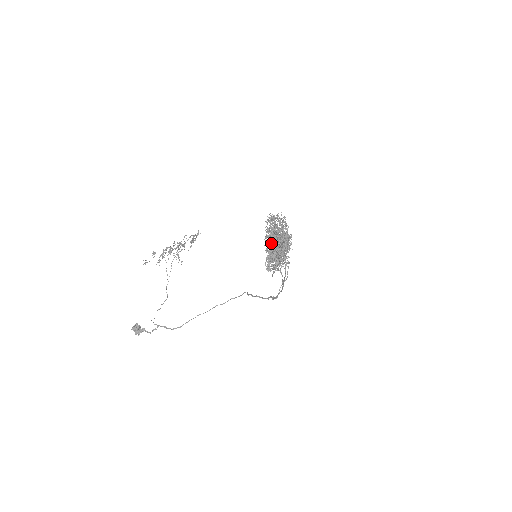
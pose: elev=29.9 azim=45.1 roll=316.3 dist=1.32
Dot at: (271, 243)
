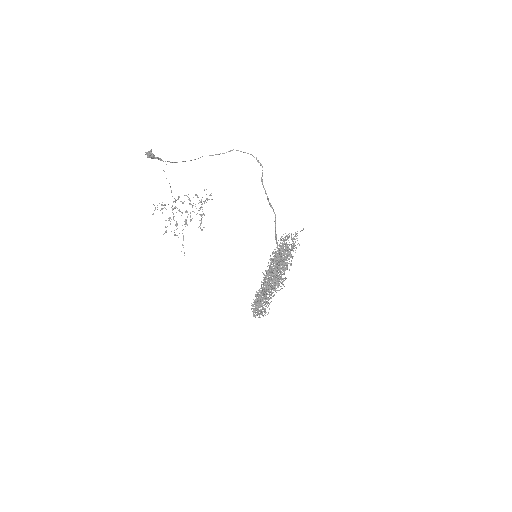
Dot at: occluded
